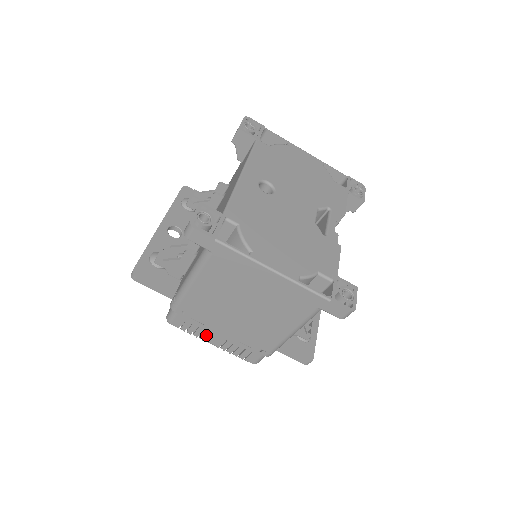
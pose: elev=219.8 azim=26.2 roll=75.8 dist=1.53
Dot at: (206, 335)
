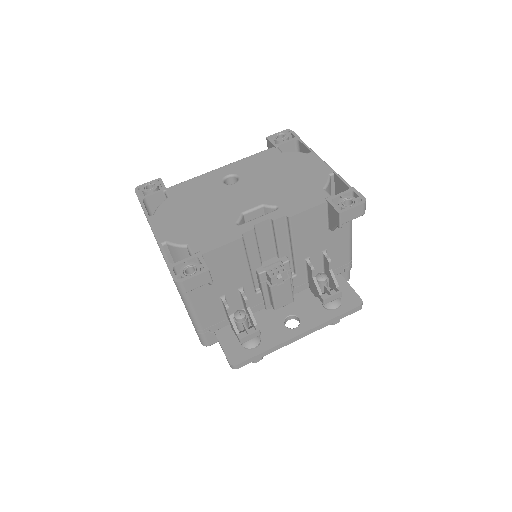
Dot at: occluded
